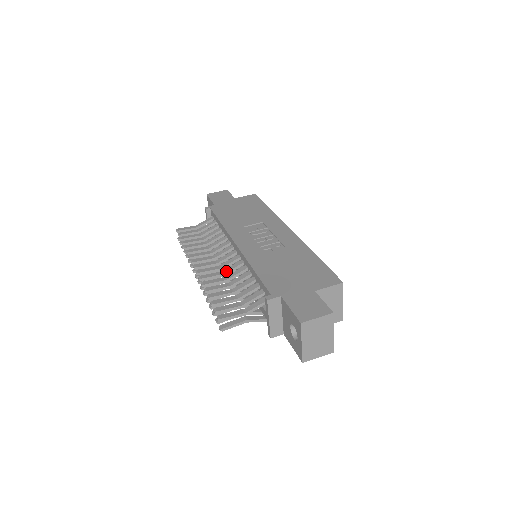
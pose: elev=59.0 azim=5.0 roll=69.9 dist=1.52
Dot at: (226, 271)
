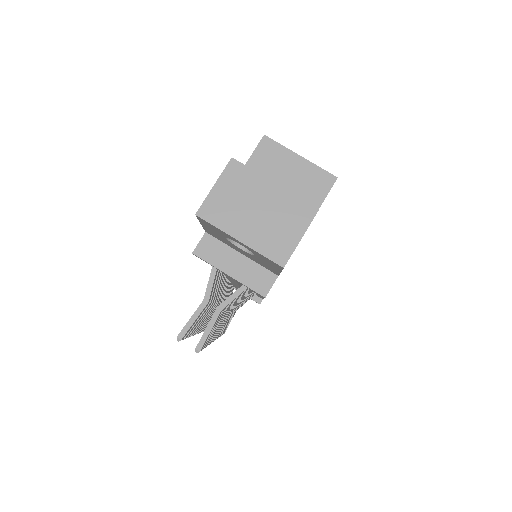
Dot at: occluded
